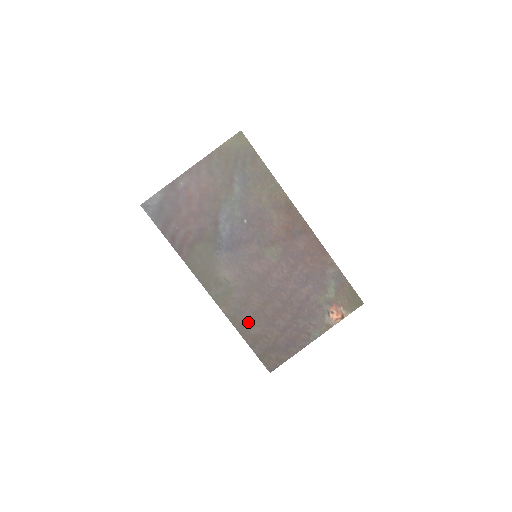
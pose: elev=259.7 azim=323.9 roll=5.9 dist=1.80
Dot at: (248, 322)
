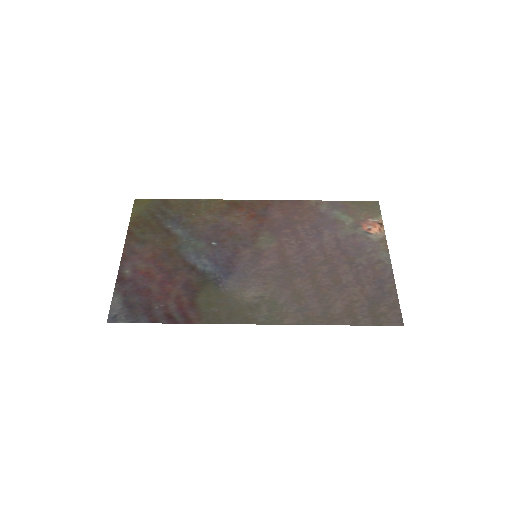
Dot at: (323, 308)
